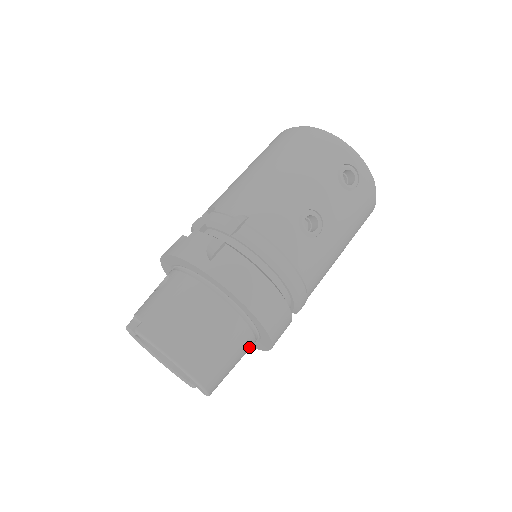
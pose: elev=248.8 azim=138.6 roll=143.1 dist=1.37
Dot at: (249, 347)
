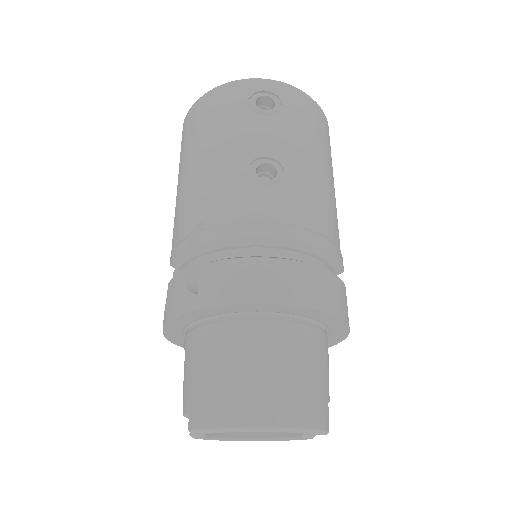
Dot at: (323, 345)
